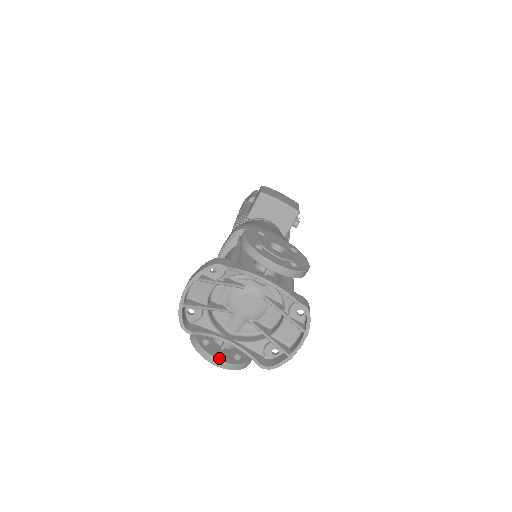
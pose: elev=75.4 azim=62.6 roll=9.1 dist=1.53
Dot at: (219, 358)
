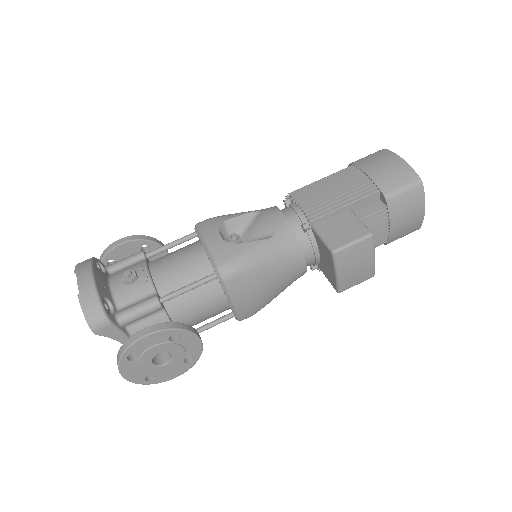
Dot at: occluded
